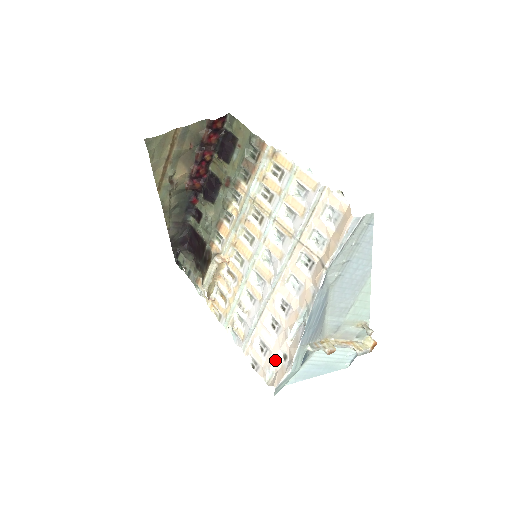
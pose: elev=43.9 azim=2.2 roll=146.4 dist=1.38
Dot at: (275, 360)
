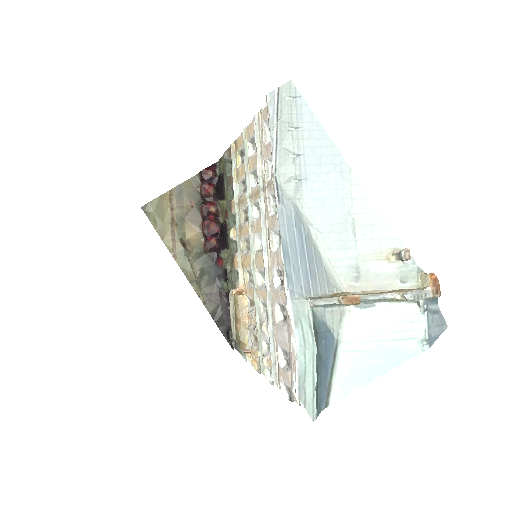
Dot at: (293, 357)
